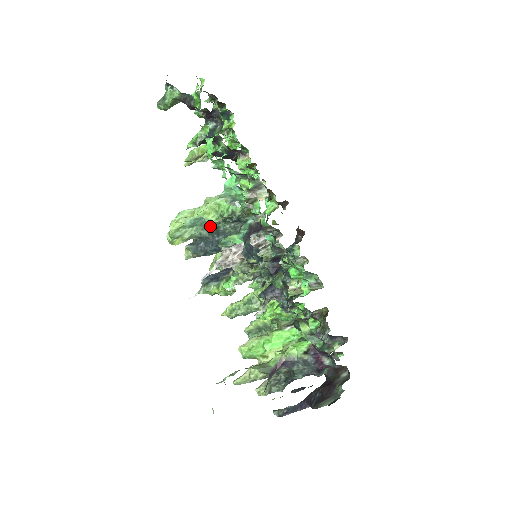
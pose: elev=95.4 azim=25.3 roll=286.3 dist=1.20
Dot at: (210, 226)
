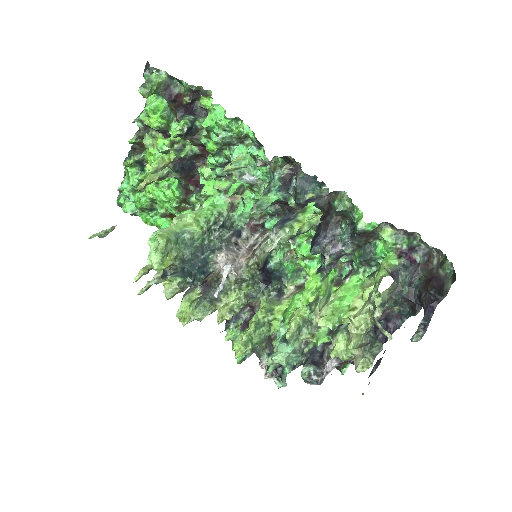
Dot at: (193, 242)
